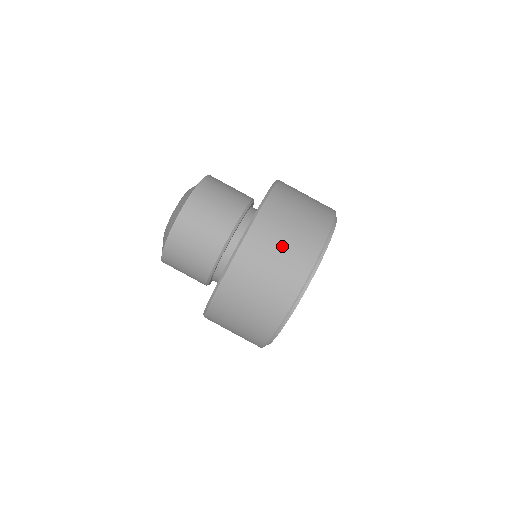
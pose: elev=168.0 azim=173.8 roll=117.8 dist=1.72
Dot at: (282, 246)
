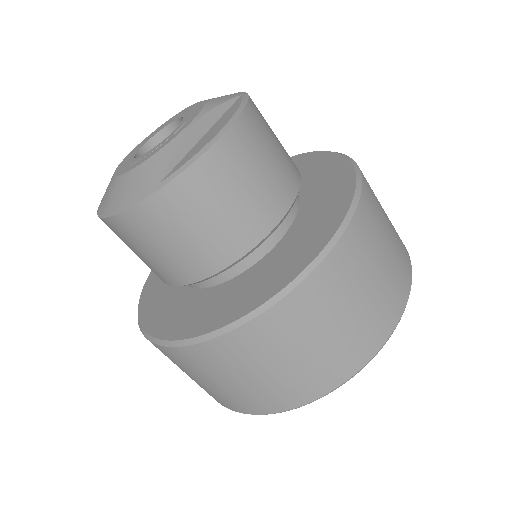
Dot at: (268, 371)
